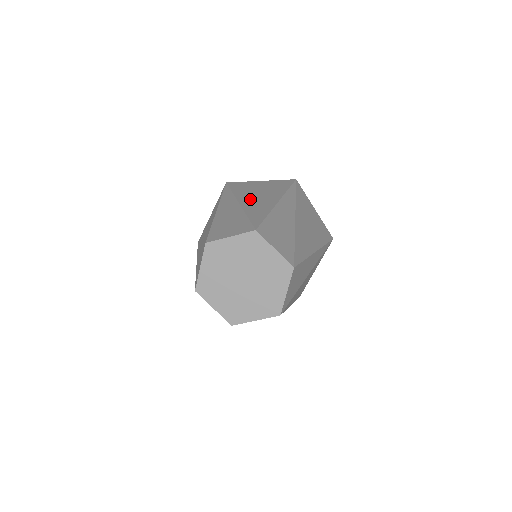
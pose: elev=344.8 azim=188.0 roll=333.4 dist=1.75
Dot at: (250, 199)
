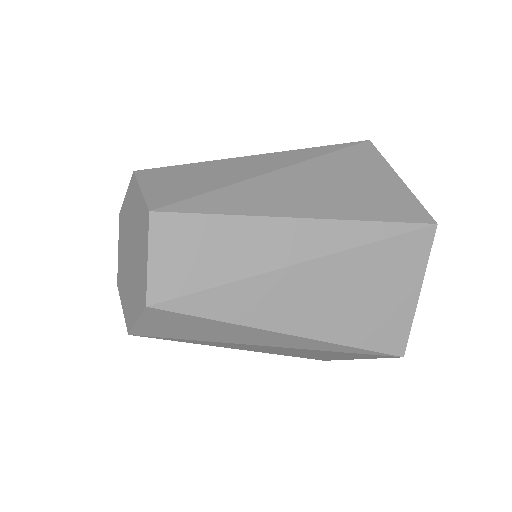
Dot at: (298, 180)
